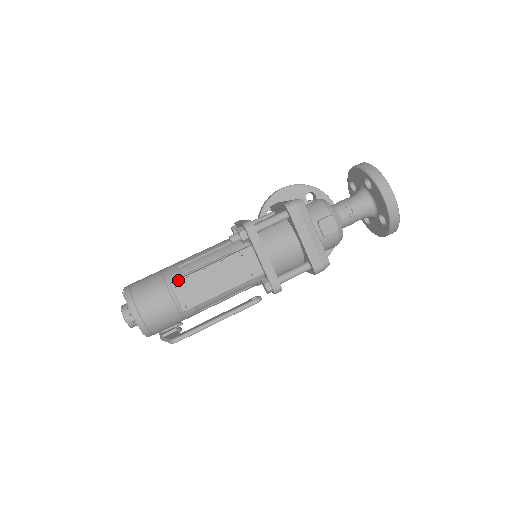
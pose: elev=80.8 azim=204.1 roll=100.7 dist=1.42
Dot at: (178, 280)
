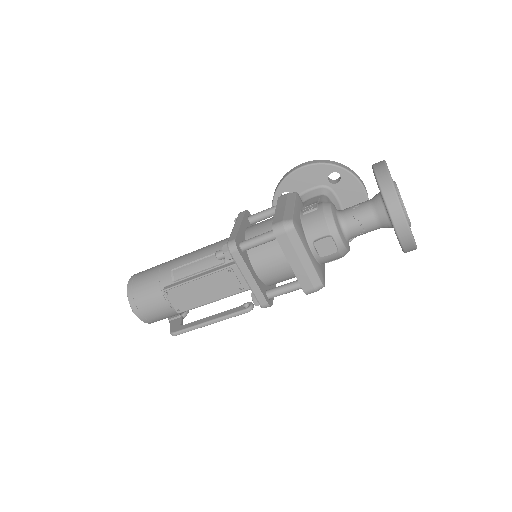
Dot at: (169, 288)
